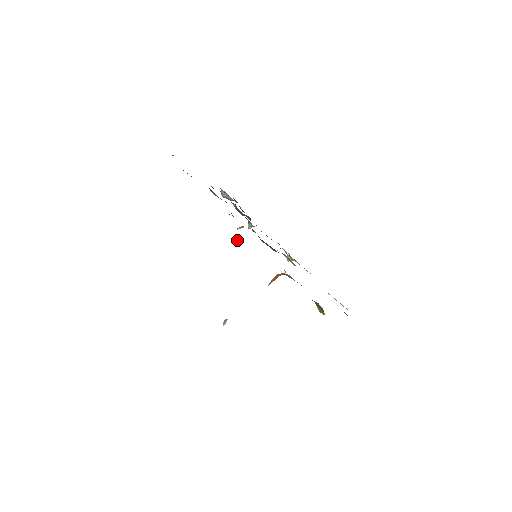
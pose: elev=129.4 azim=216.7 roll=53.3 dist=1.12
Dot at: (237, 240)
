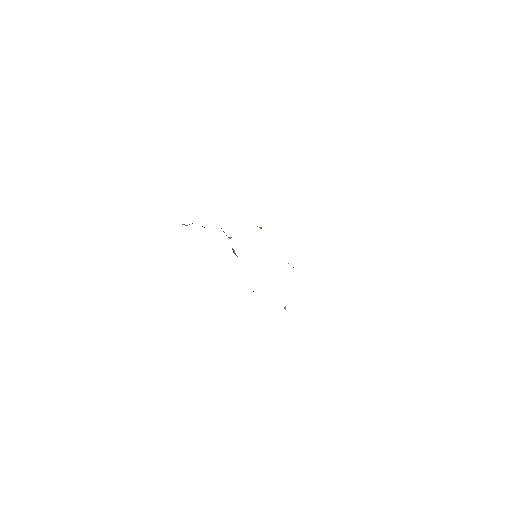
Dot at: (236, 255)
